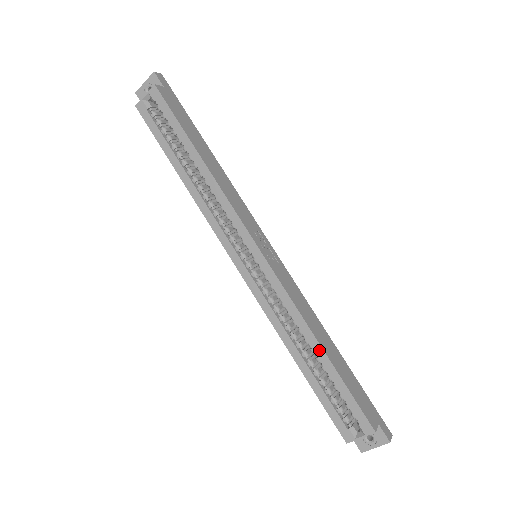
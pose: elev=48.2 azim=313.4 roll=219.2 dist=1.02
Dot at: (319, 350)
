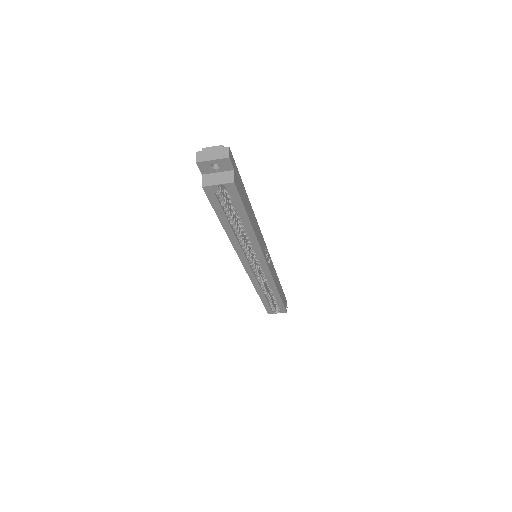
Dot at: (277, 295)
